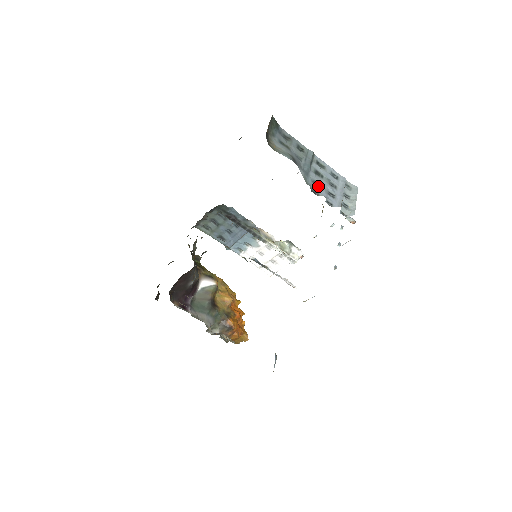
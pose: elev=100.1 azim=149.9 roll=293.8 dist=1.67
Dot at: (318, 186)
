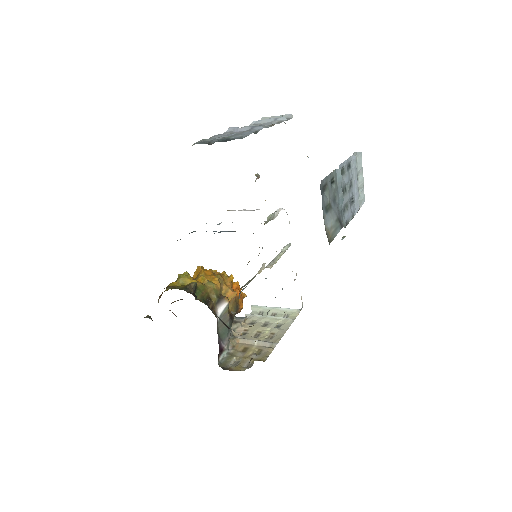
Dot at: (346, 209)
